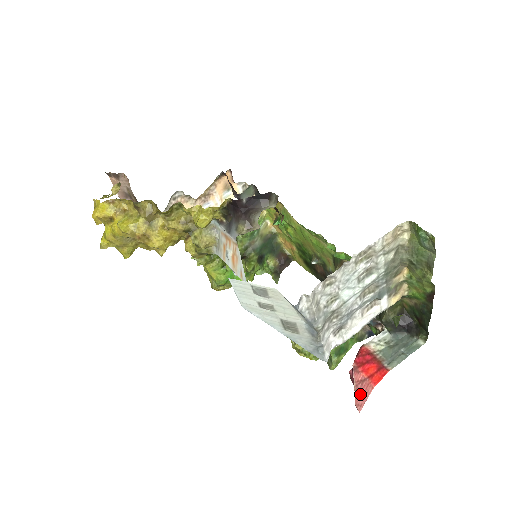
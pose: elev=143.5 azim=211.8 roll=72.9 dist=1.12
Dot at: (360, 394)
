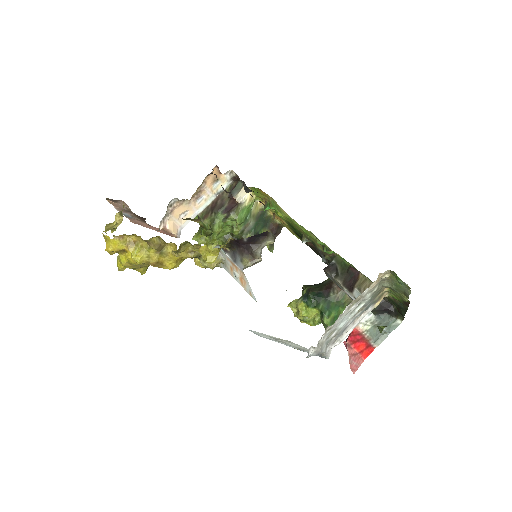
Dot at: (354, 363)
